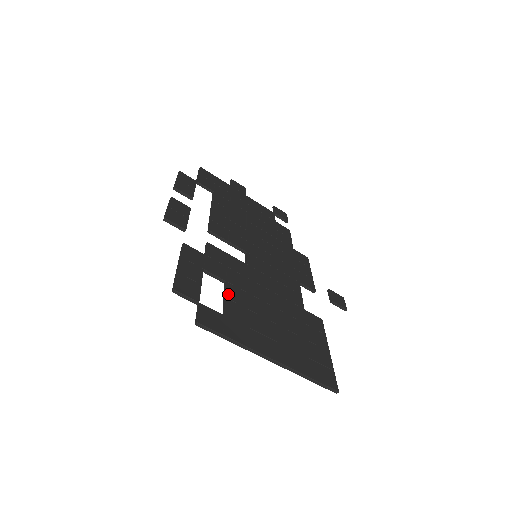
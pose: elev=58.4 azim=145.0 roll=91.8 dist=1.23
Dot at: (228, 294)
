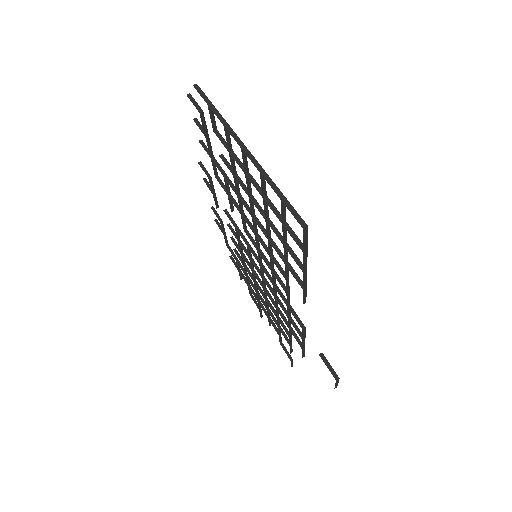
Dot at: occluded
